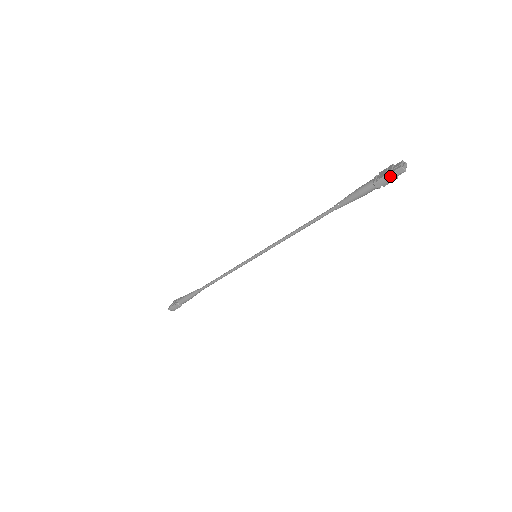
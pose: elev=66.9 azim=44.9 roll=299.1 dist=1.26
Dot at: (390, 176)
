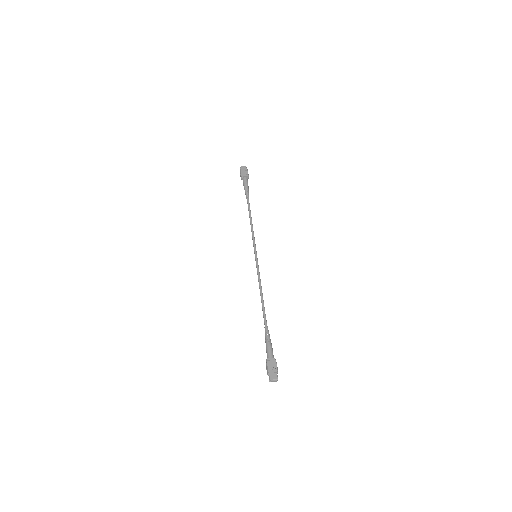
Dot at: (267, 372)
